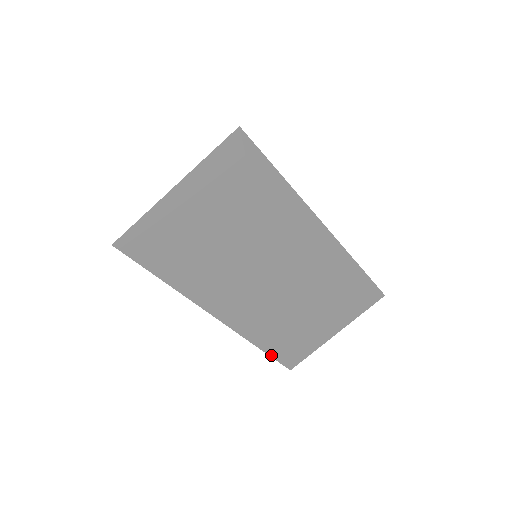
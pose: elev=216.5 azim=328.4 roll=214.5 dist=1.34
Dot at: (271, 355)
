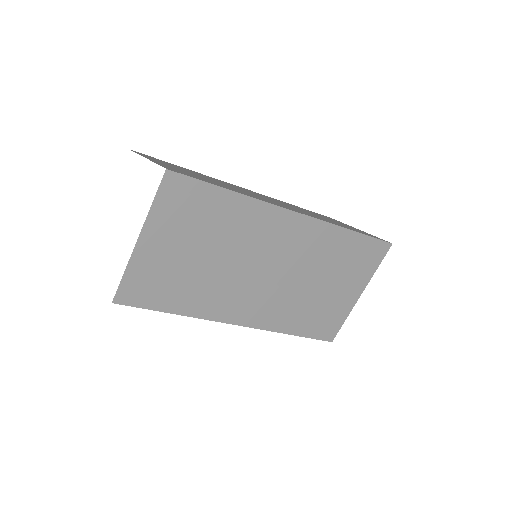
Dot at: (305, 336)
